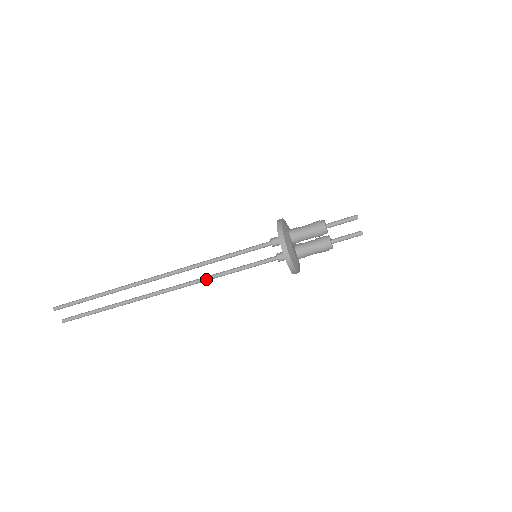
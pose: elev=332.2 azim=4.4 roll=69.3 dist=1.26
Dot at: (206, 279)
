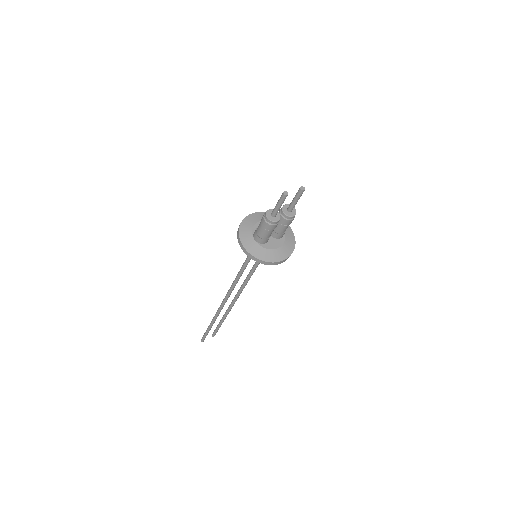
Dot at: (247, 281)
